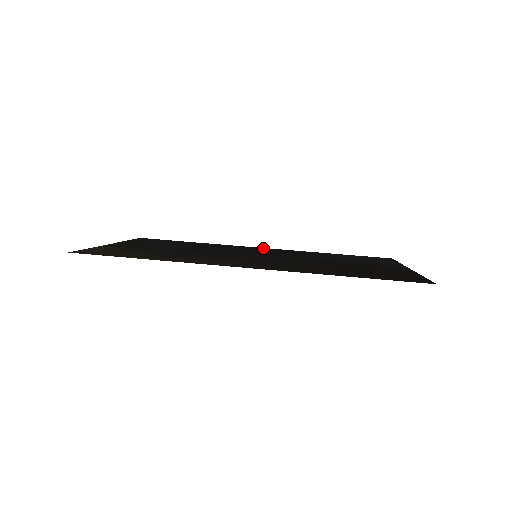
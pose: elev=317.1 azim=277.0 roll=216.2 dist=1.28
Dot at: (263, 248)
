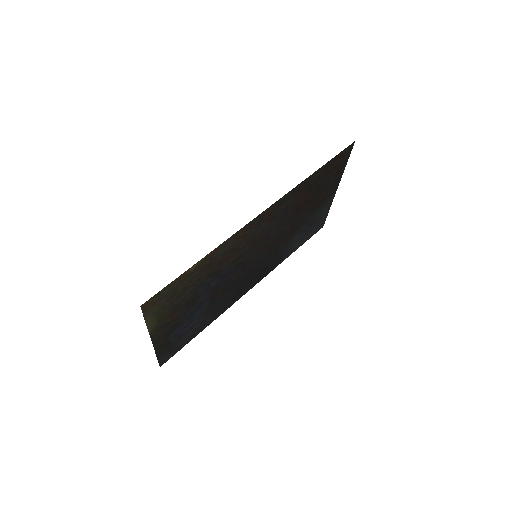
Dot at: (251, 287)
